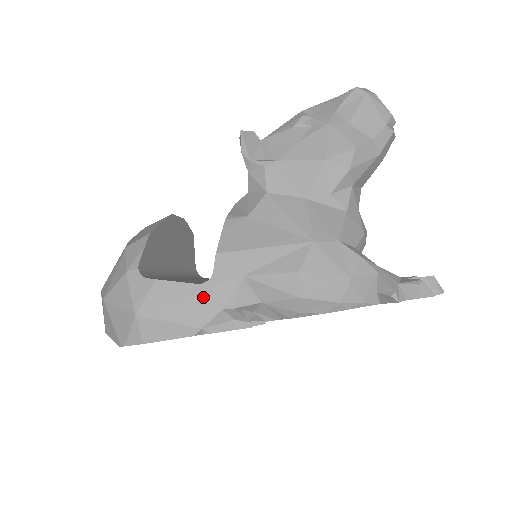
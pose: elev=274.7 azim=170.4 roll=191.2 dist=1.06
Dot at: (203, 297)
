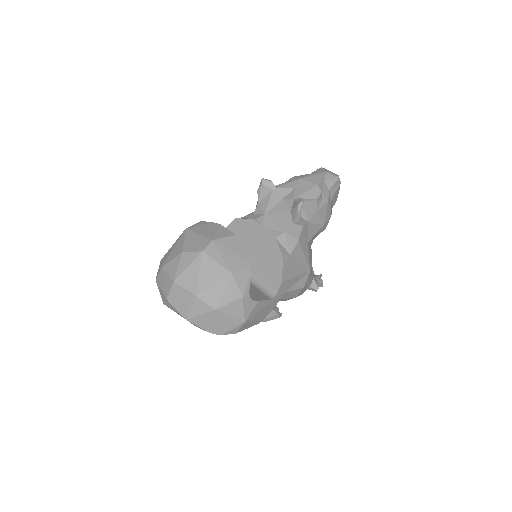
Dot at: (270, 306)
